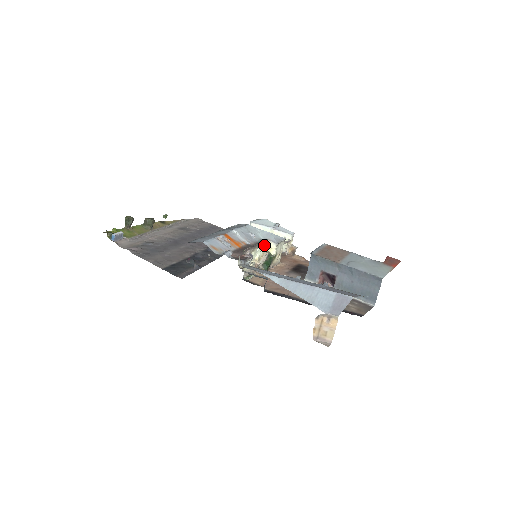
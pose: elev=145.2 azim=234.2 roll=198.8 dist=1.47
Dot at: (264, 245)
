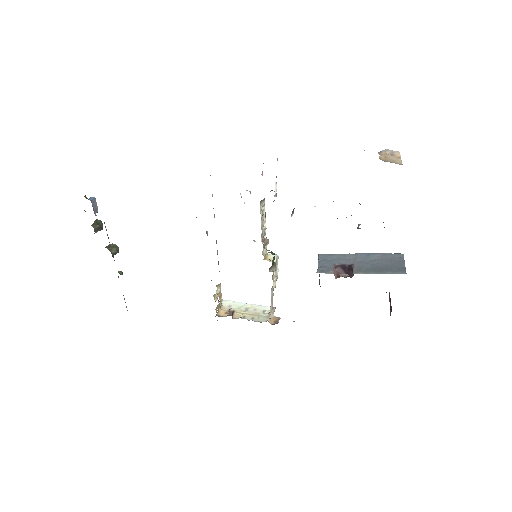
Dot at: (266, 247)
